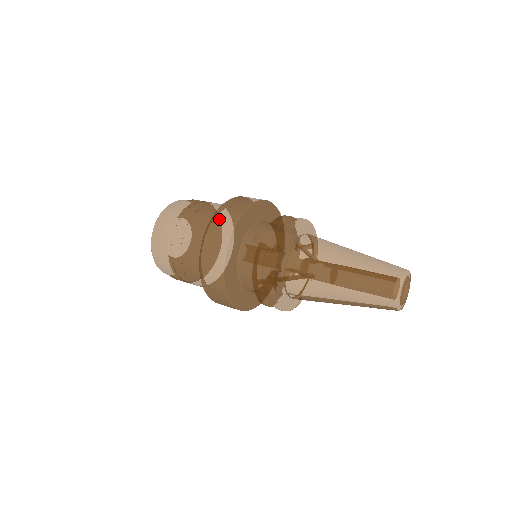
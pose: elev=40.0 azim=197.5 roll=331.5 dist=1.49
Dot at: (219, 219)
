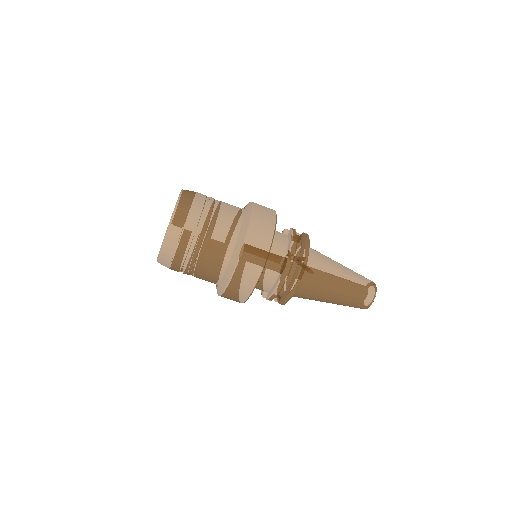
Dot at: occluded
